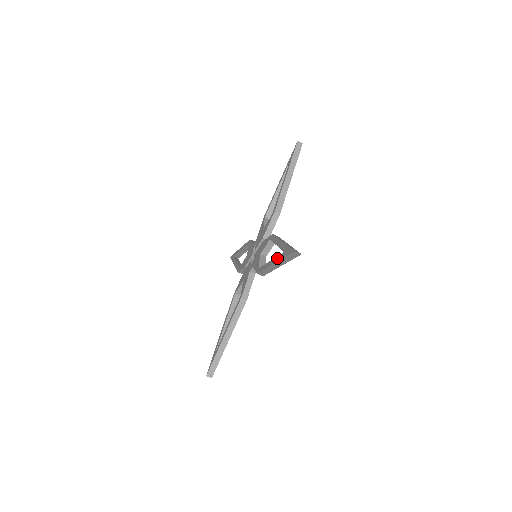
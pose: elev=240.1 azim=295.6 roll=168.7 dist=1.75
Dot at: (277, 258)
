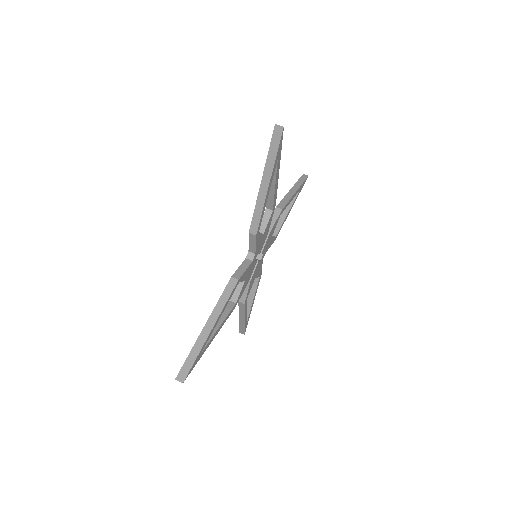
Dot at: (264, 173)
